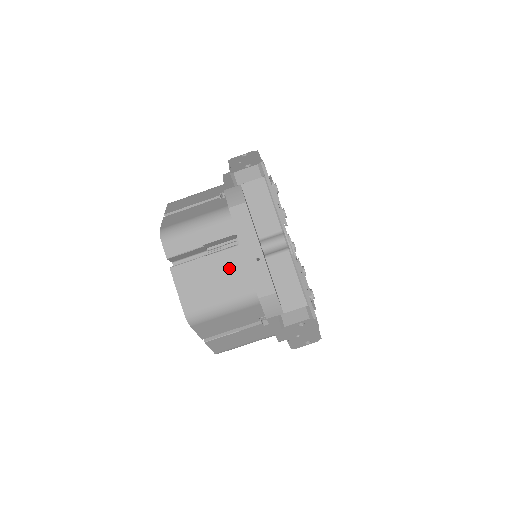
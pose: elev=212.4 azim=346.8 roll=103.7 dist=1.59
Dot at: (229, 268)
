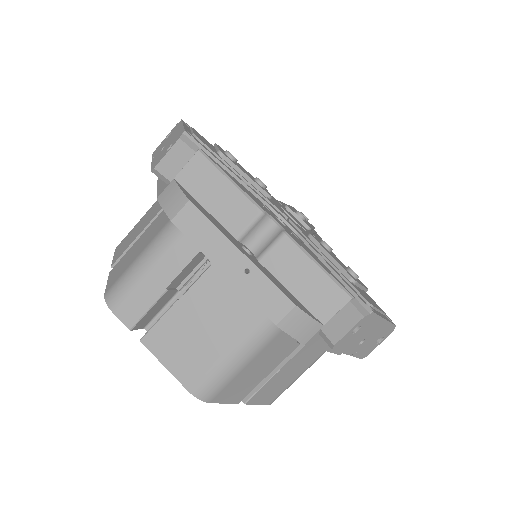
Dot at: (216, 302)
